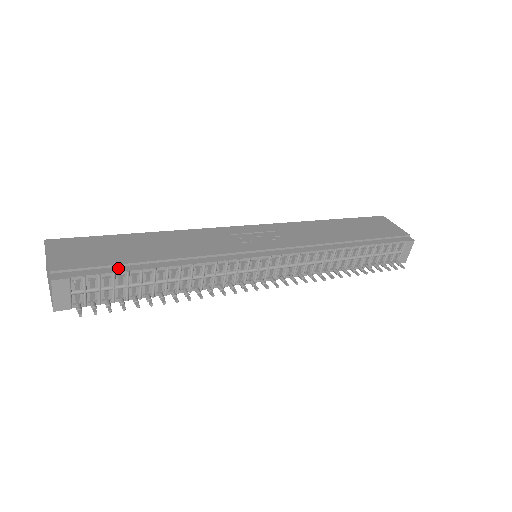
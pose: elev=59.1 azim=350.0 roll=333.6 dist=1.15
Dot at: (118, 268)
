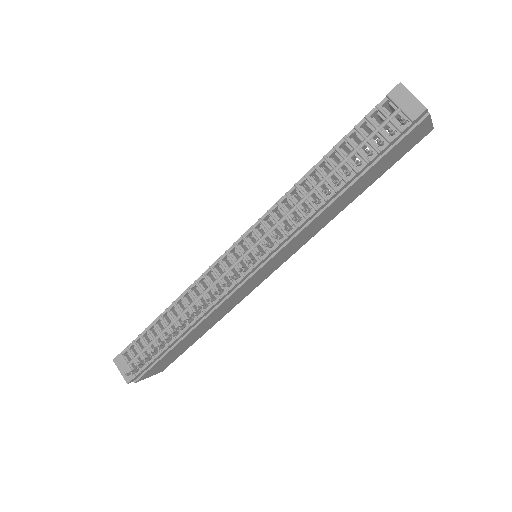
Dot at: (145, 331)
